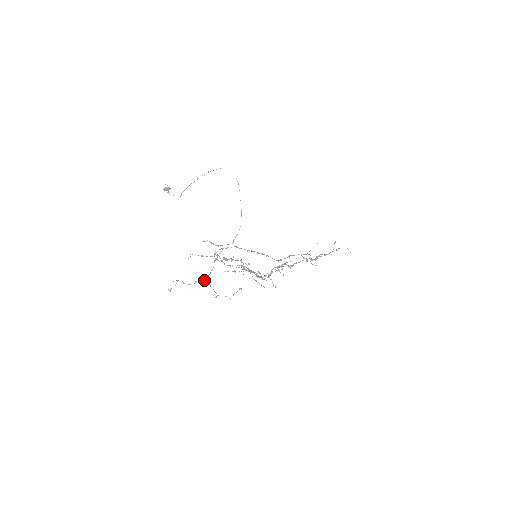
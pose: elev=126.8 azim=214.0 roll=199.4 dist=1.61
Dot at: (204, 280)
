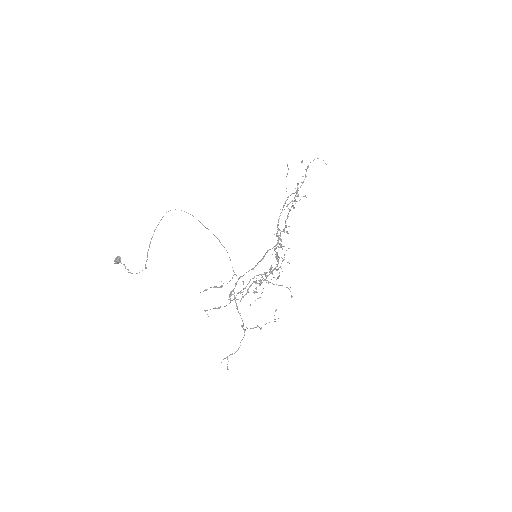
Dot at: (244, 334)
